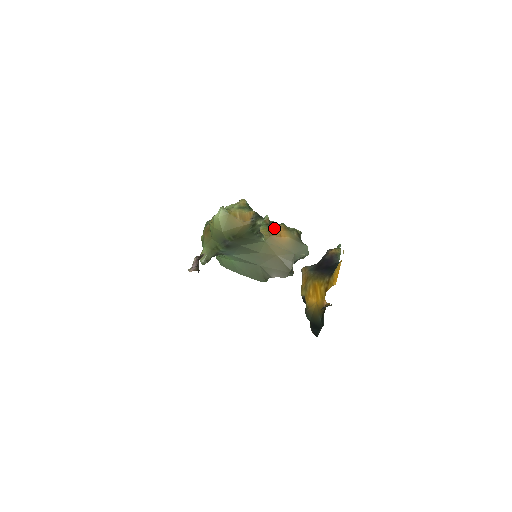
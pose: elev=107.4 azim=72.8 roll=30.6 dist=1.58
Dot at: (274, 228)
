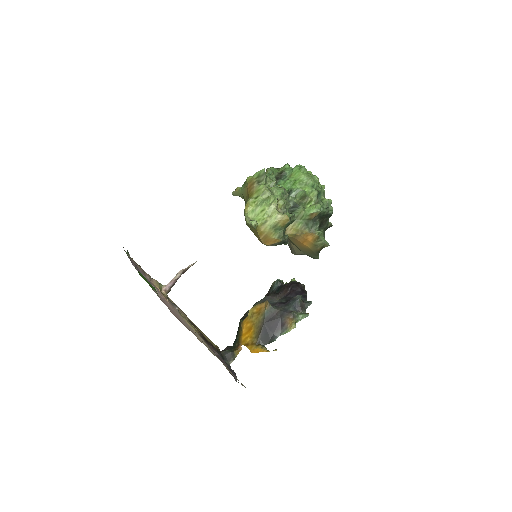
Dot at: (305, 234)
